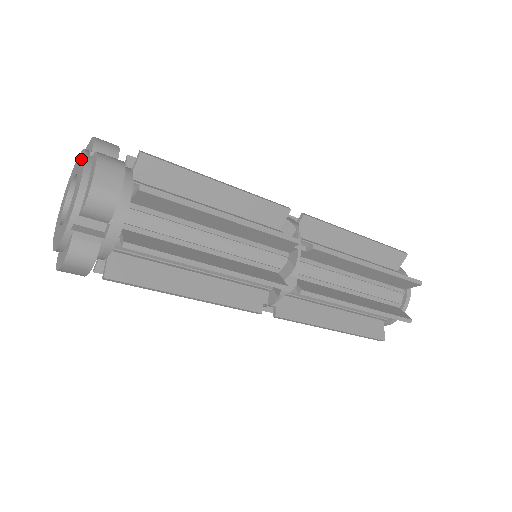
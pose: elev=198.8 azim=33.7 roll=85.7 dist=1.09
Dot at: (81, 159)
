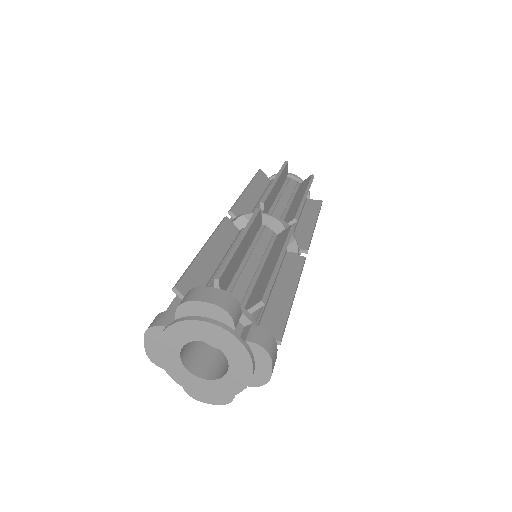
Dot at: (226, 340)
